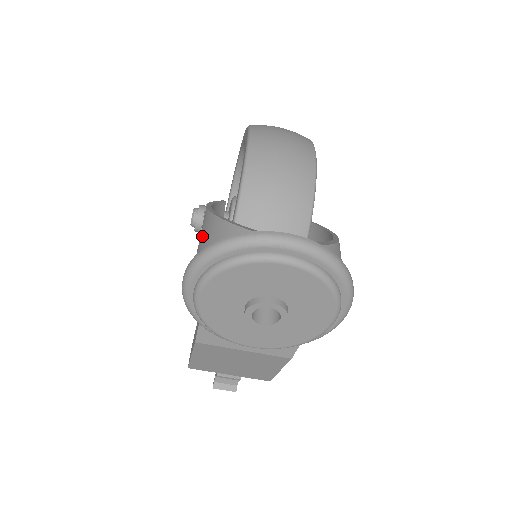
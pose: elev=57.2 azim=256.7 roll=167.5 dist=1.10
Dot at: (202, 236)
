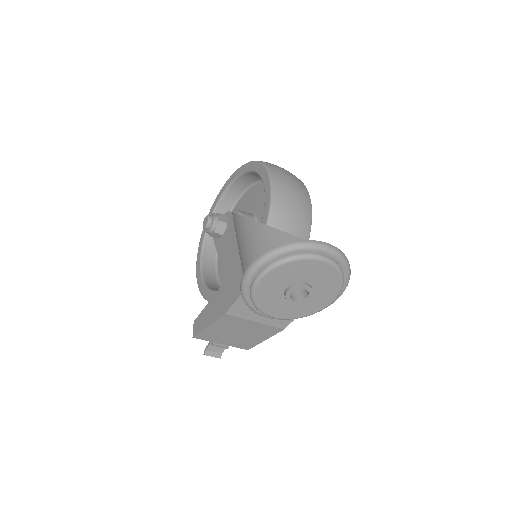
Dot at: (257, 238)
